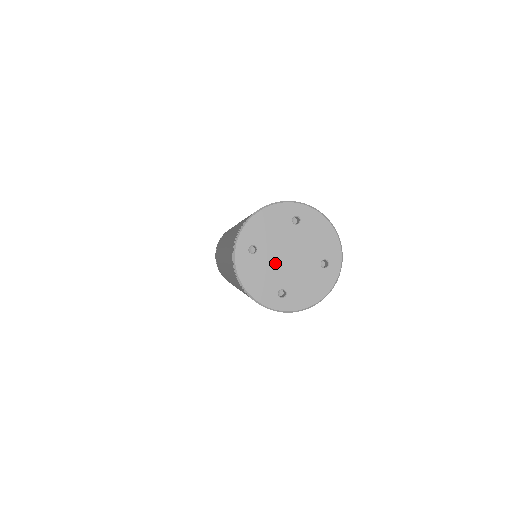
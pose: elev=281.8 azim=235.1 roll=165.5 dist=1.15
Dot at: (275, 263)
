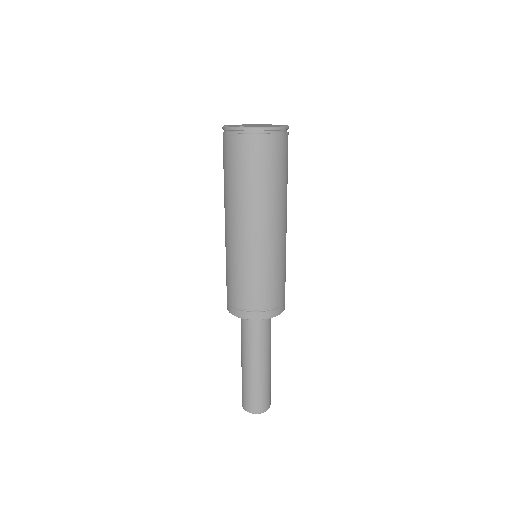
Dot at: occluded
